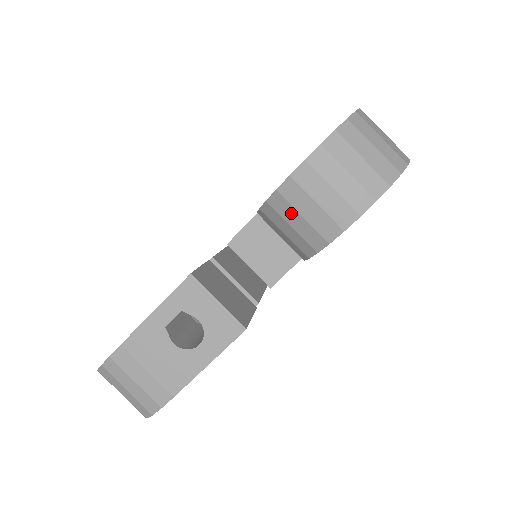
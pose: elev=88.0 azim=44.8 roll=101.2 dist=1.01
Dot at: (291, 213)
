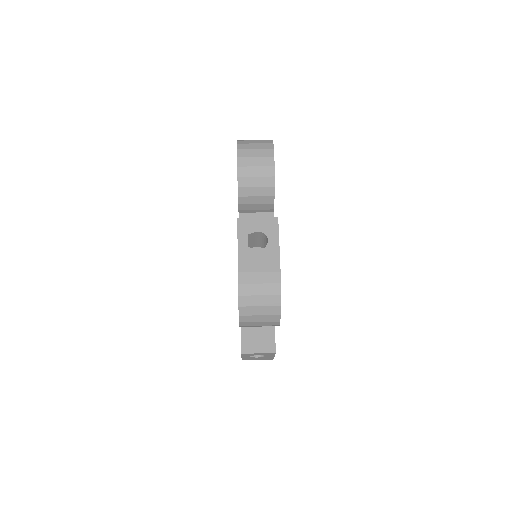
Dot at: (251, 181)
